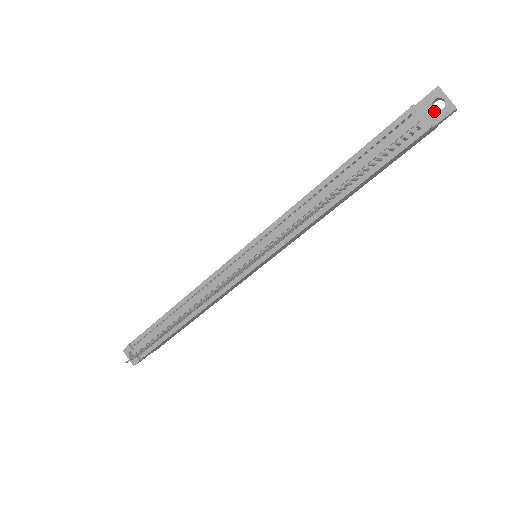
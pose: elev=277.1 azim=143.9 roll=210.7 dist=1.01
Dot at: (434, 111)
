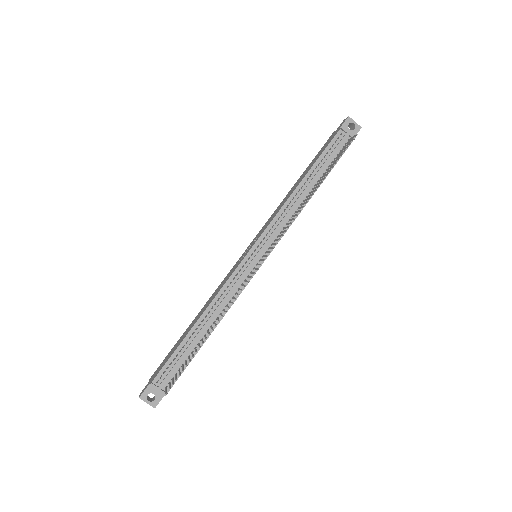
Dot at: (351, 130)
